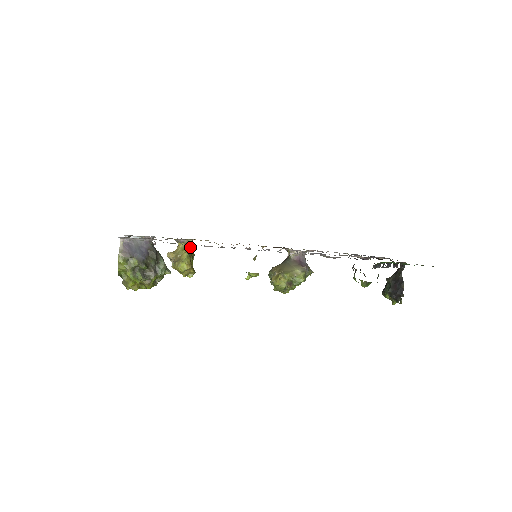
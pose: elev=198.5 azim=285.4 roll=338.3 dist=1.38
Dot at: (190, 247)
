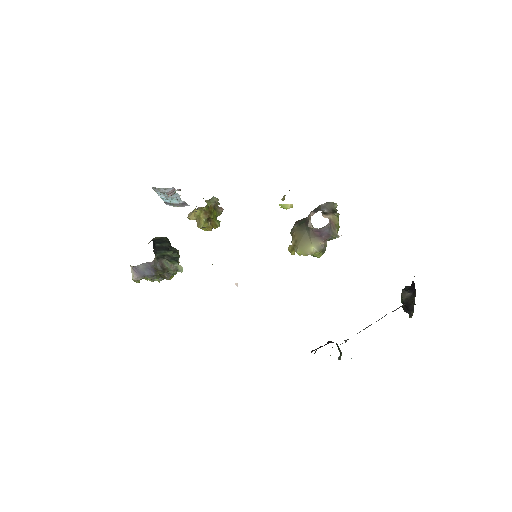
Dot at: (206, 211)
